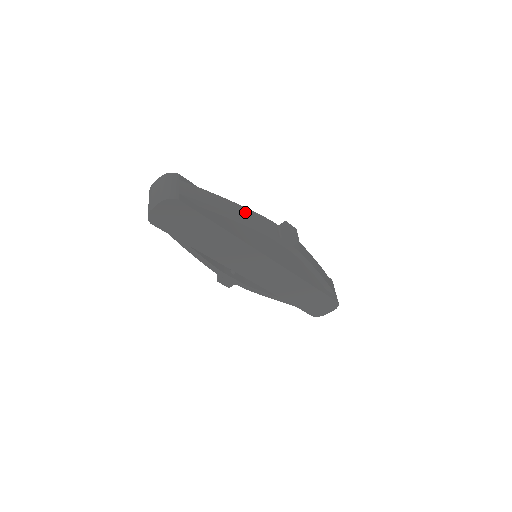
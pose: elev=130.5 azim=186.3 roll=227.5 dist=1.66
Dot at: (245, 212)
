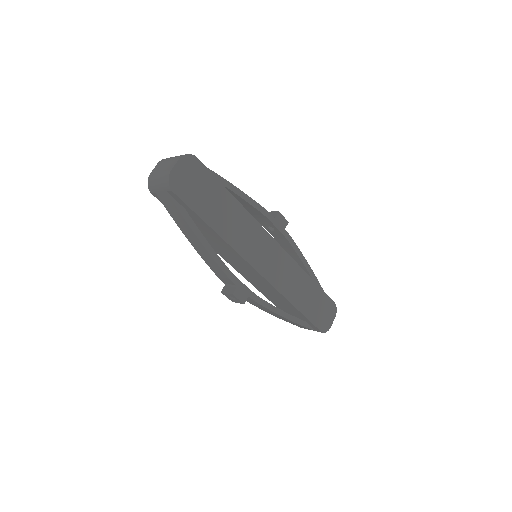
Dot at: occluded
